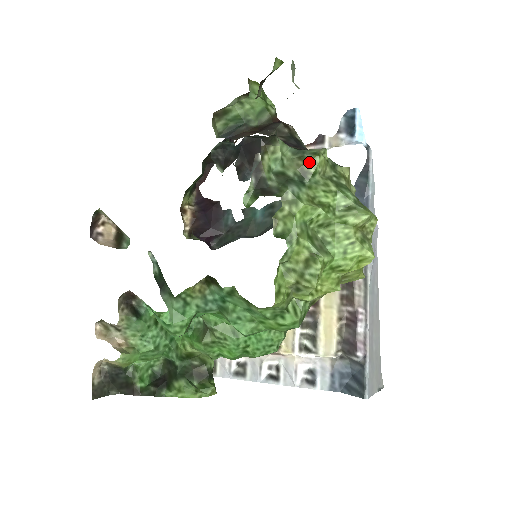
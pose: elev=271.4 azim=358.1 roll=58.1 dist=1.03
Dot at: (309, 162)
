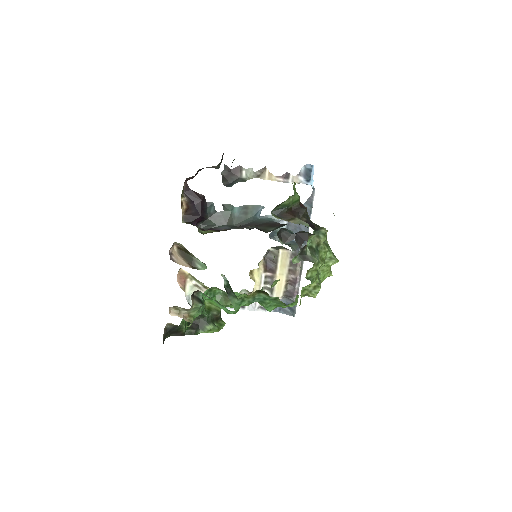
Dot at: (322, 240)
